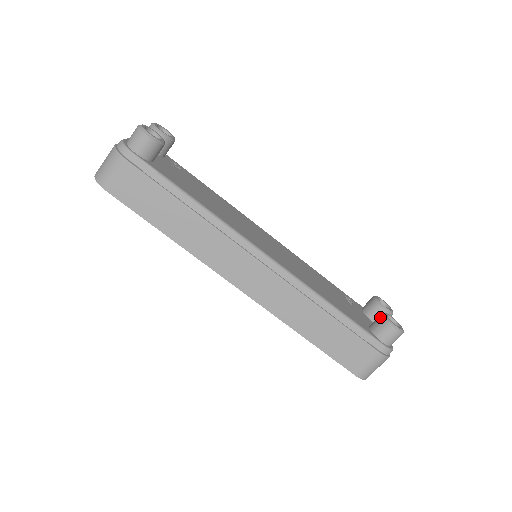
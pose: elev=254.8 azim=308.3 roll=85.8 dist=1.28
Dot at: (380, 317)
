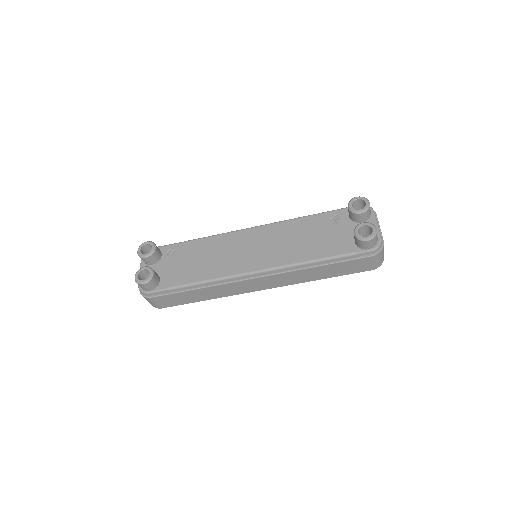
Dot at: (354, 236)
